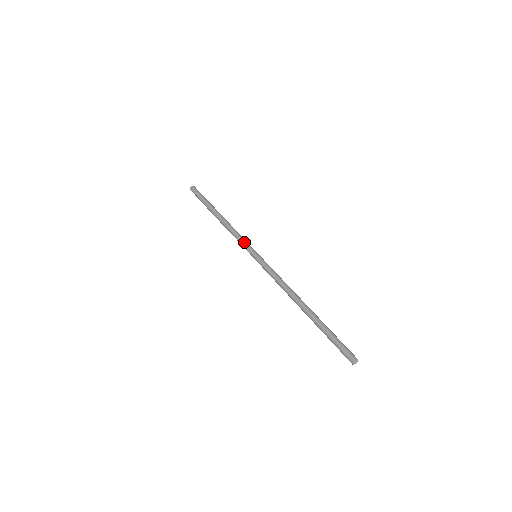
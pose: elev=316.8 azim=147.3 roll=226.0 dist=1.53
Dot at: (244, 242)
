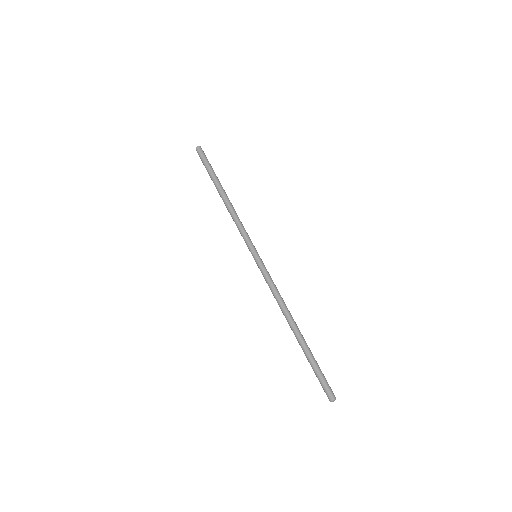
Dot at: occluded
